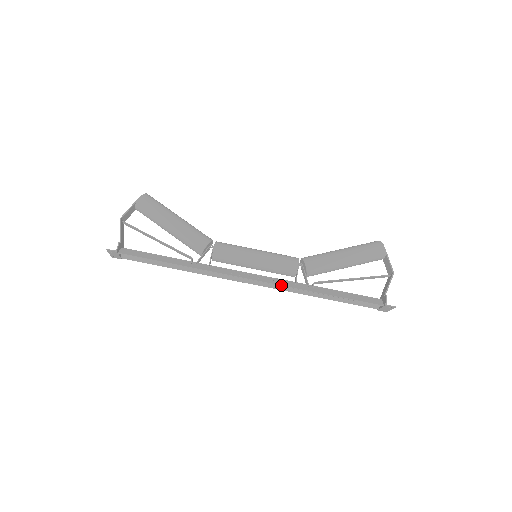
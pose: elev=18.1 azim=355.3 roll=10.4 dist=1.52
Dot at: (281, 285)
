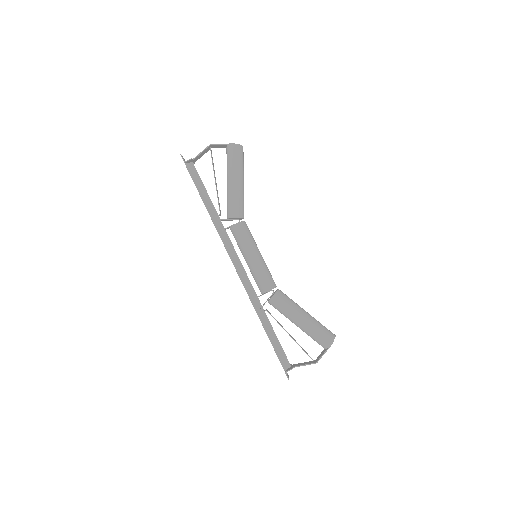
Dot at: (246, 289)
